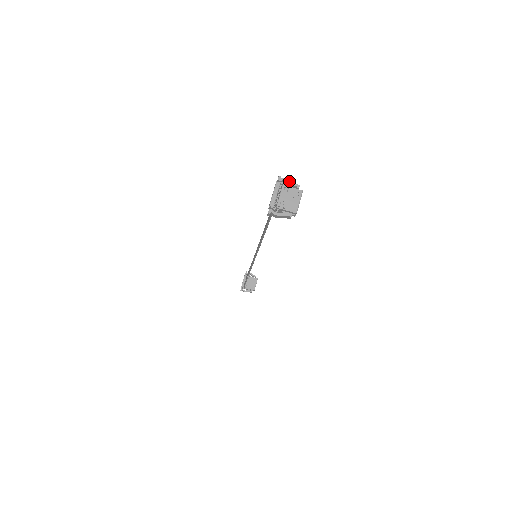
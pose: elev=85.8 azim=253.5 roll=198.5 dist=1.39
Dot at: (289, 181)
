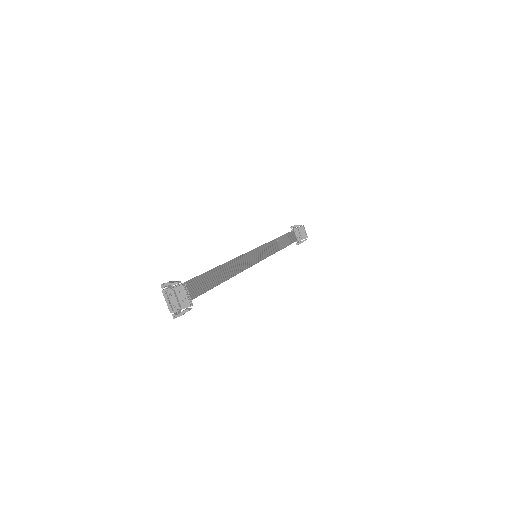
Dot at: (169, 284)
